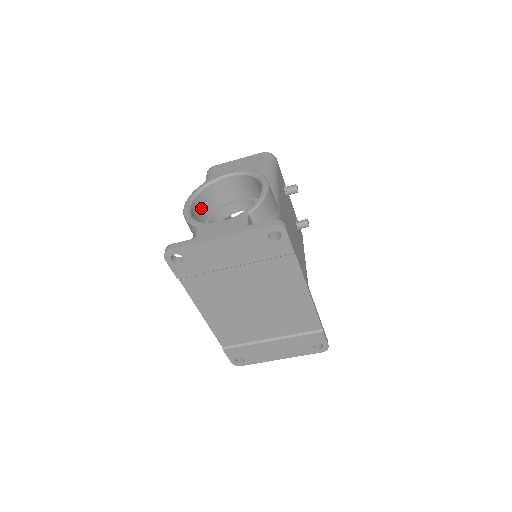
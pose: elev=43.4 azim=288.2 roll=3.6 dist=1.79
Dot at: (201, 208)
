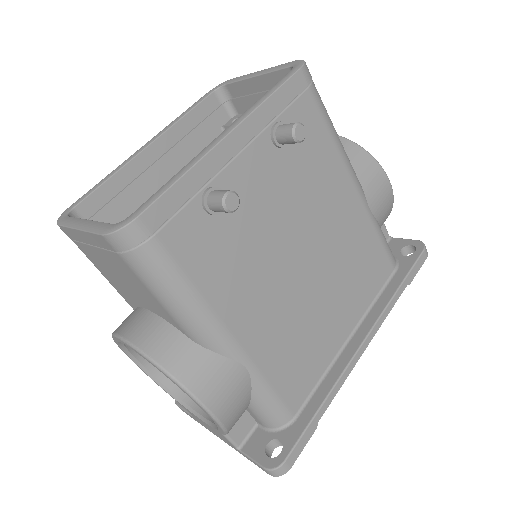
Dot at: occluded
